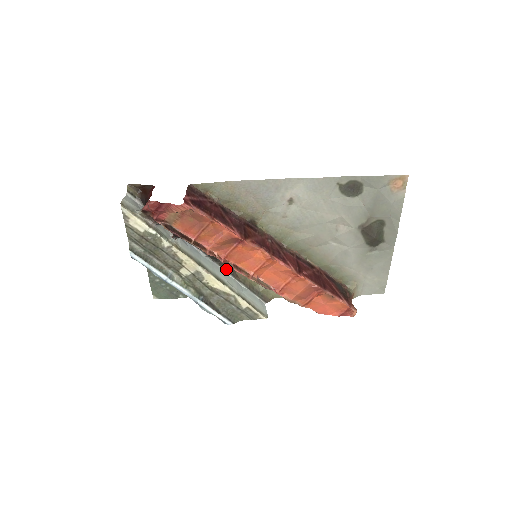
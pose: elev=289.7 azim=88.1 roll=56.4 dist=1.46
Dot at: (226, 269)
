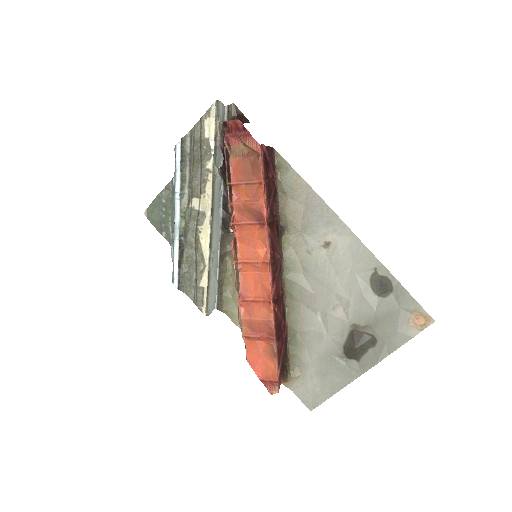
Dot at: (222, 245)
